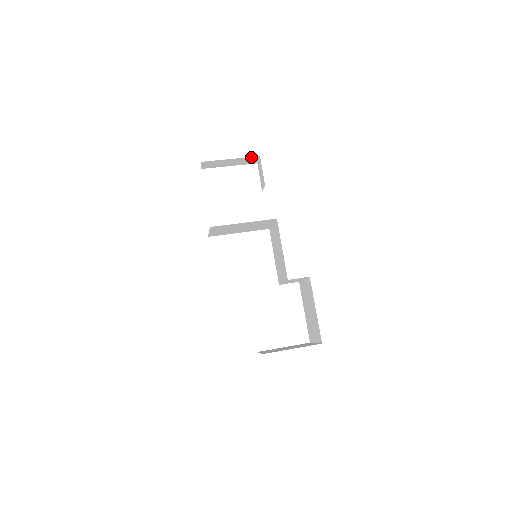
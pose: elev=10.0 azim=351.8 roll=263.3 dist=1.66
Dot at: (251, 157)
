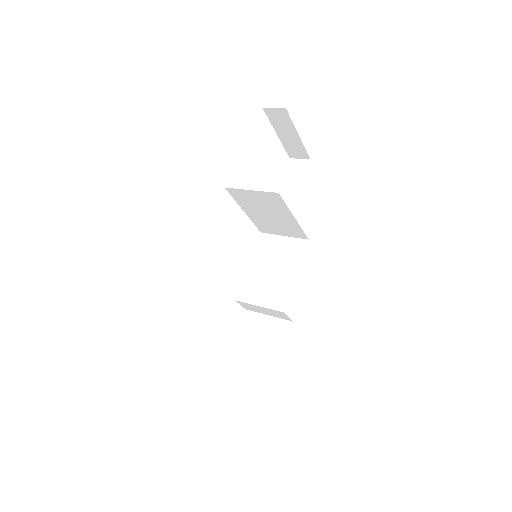
Dot at: (306, 152)
